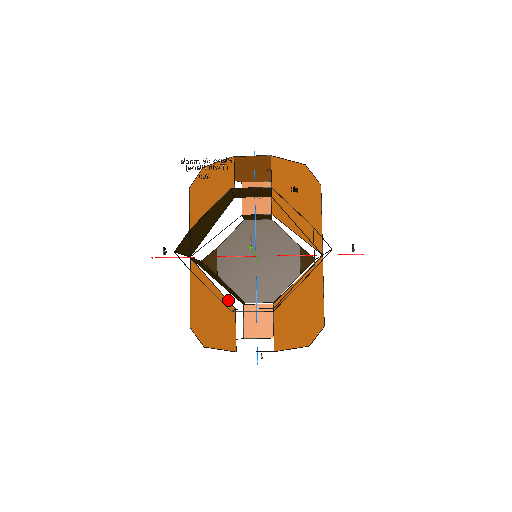
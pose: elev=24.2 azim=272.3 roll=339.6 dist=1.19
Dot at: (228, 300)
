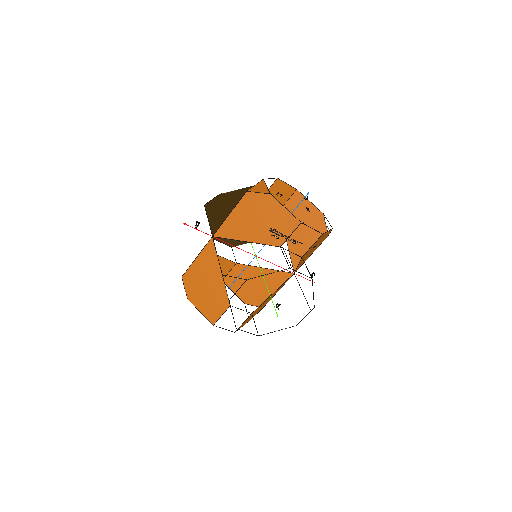
Dot at: occluded
